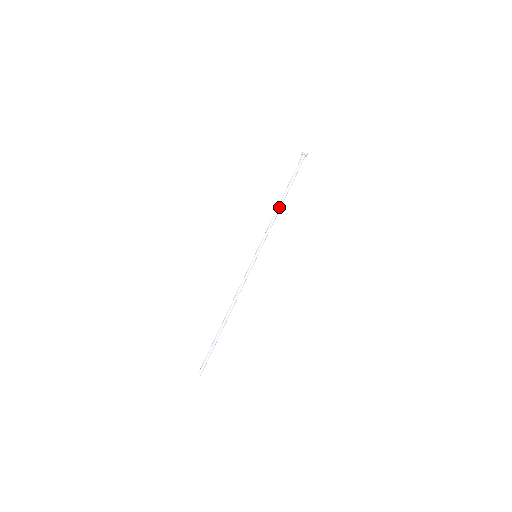
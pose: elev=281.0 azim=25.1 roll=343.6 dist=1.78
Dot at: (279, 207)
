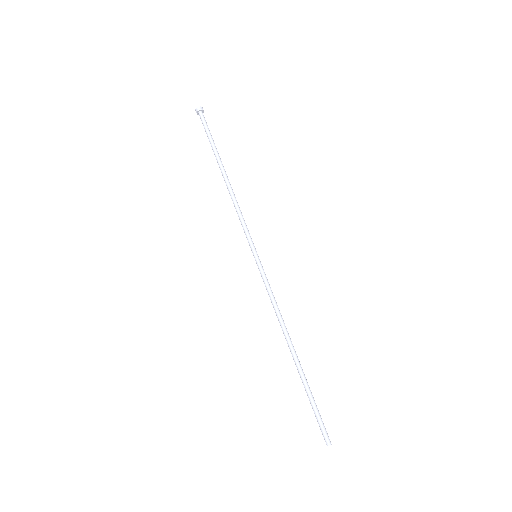
Dot at: (227, 185)
